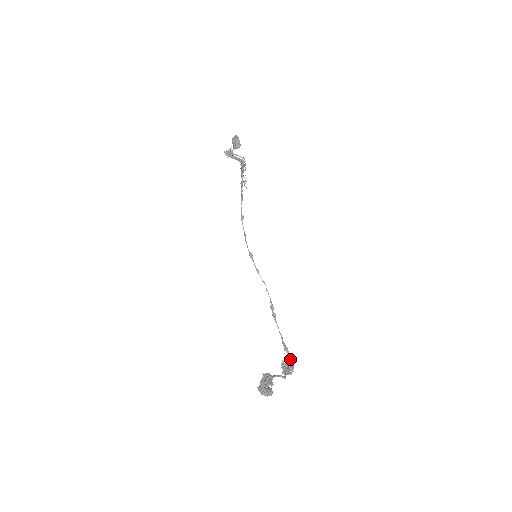
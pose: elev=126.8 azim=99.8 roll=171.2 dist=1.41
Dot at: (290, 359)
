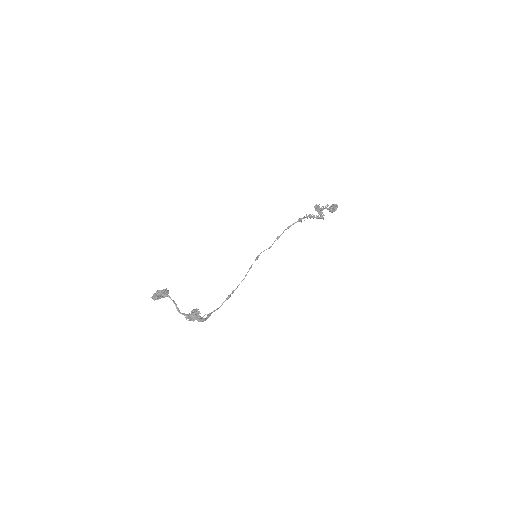
Dot at: (197, 310)
